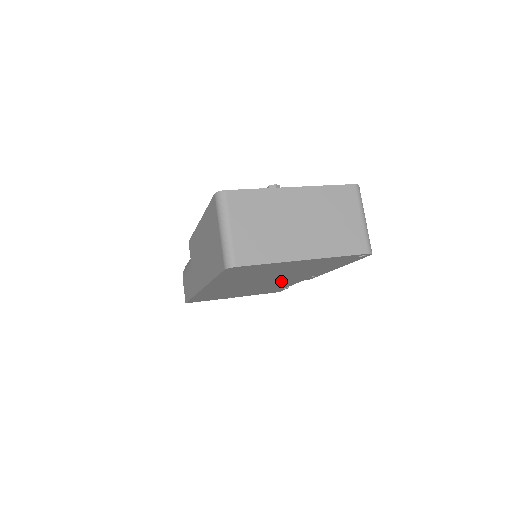
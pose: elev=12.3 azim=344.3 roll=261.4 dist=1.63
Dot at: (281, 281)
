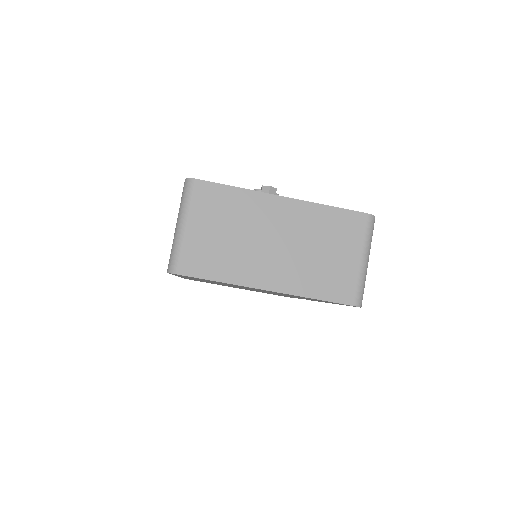
Dot at: occluded
